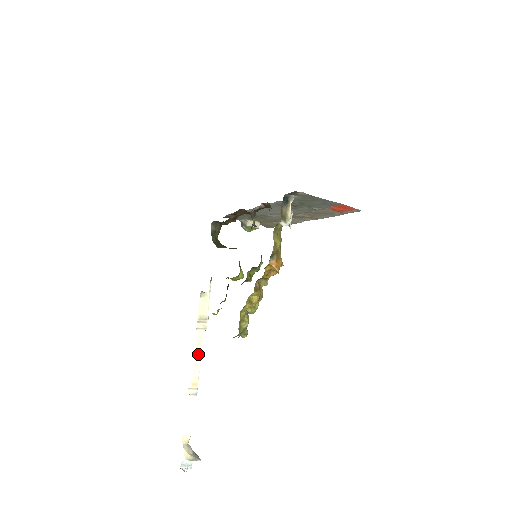
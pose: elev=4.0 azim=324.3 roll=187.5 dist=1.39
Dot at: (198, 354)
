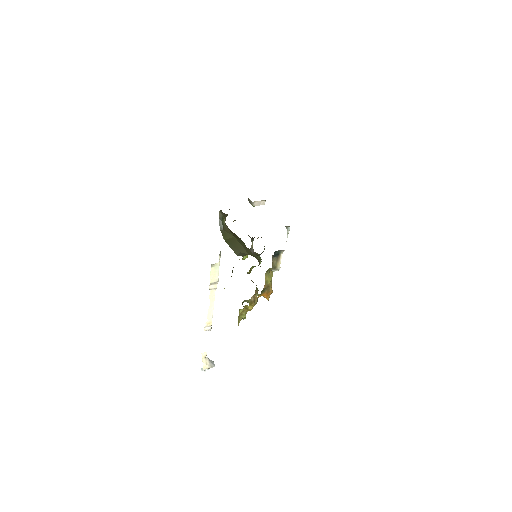
Dot at: (211, 305)
